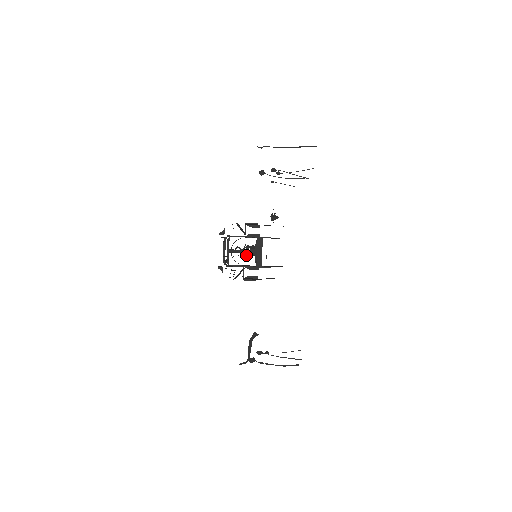
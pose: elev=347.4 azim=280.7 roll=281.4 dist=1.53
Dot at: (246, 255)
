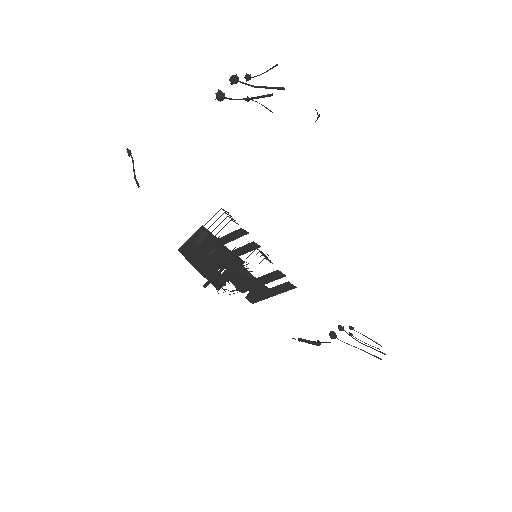
Dot at: occluded
